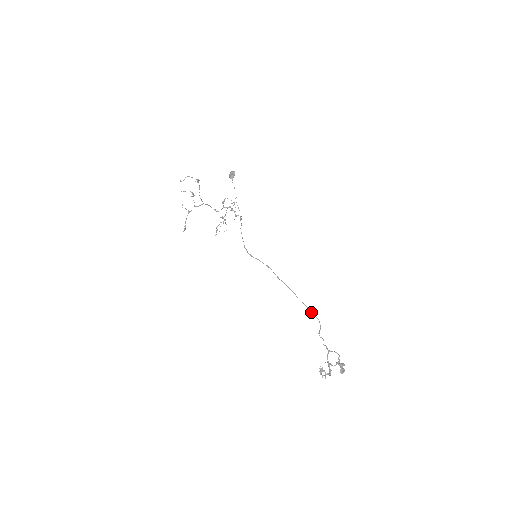
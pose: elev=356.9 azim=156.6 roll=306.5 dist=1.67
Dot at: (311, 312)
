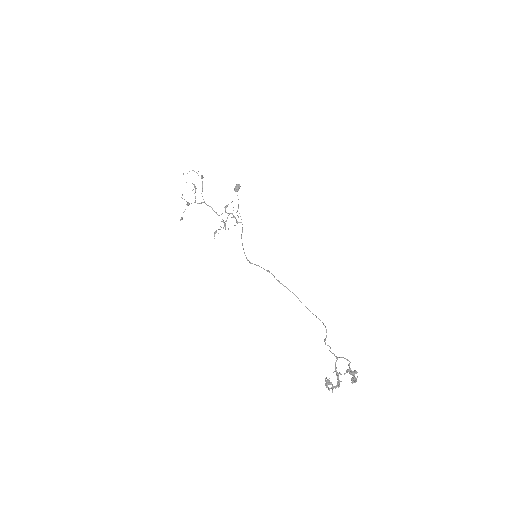
Dot at: (316, 316)
